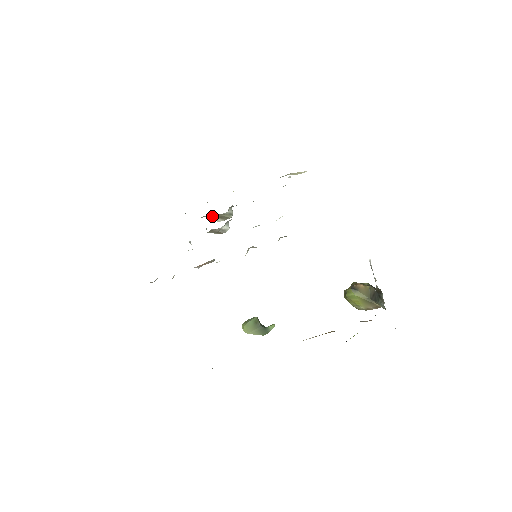
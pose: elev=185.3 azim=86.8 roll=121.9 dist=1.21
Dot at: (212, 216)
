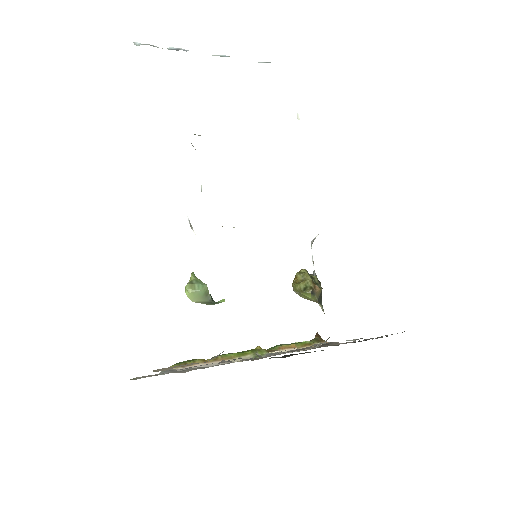
Dot at: occluded
